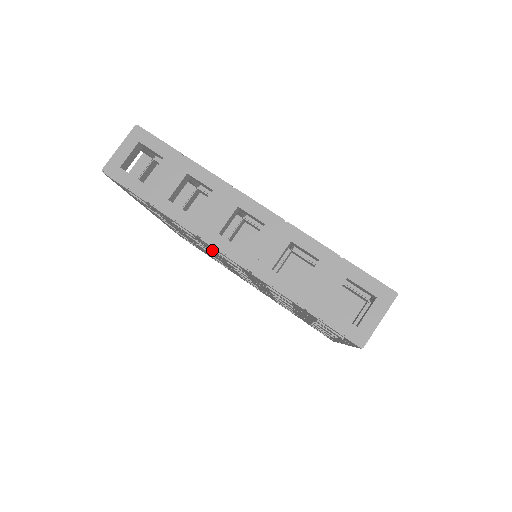
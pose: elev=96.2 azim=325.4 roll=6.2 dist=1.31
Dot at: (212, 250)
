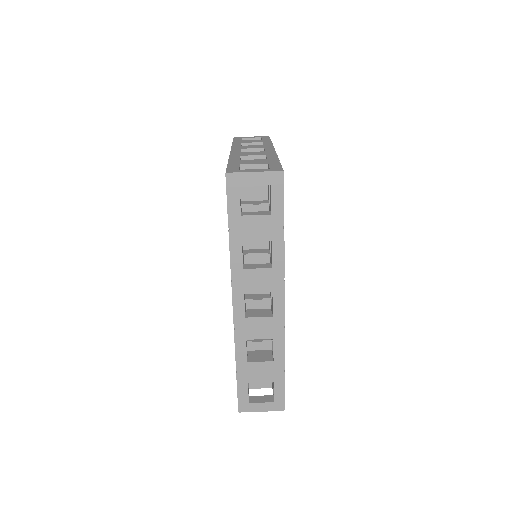
Dot at: occluded
